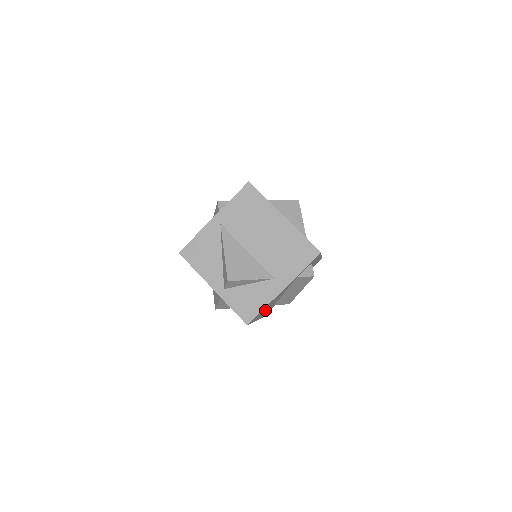
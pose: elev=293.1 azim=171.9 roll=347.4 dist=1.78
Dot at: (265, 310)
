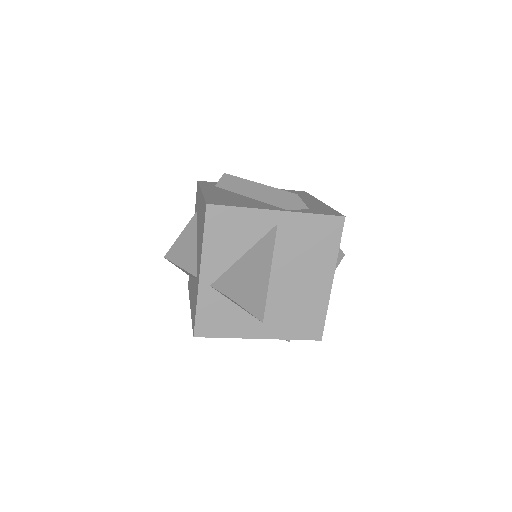
Dot at: occluded
